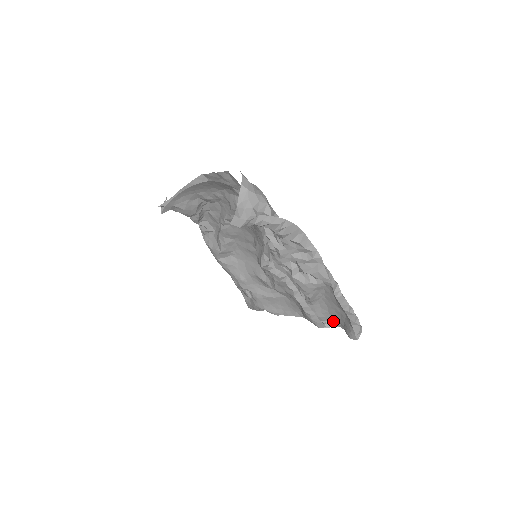
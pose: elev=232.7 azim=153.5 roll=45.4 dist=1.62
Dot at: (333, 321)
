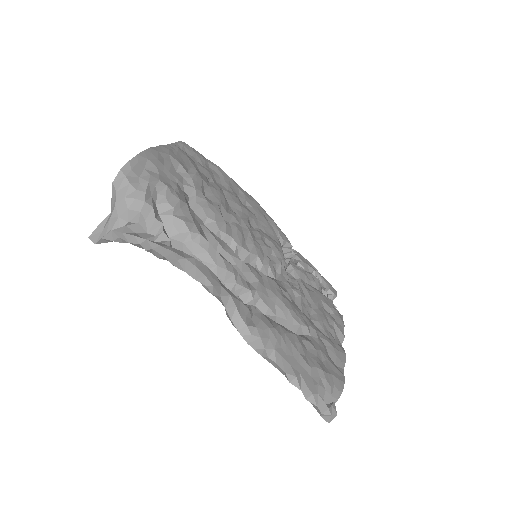
Dot at: occluded
